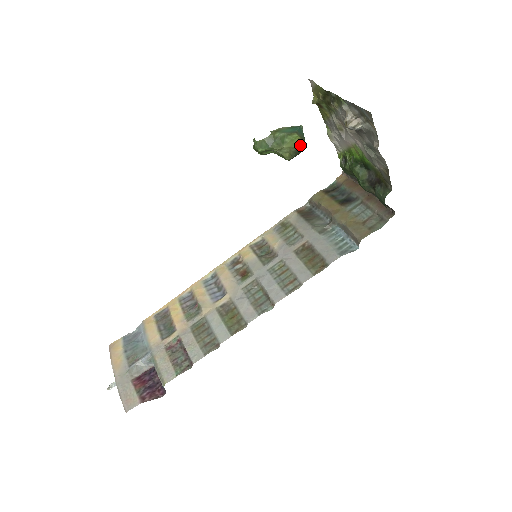
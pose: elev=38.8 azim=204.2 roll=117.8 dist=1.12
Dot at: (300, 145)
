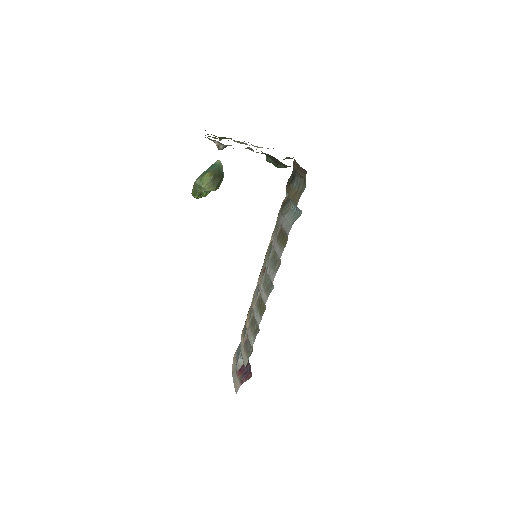
Dot at: (213, 178)
